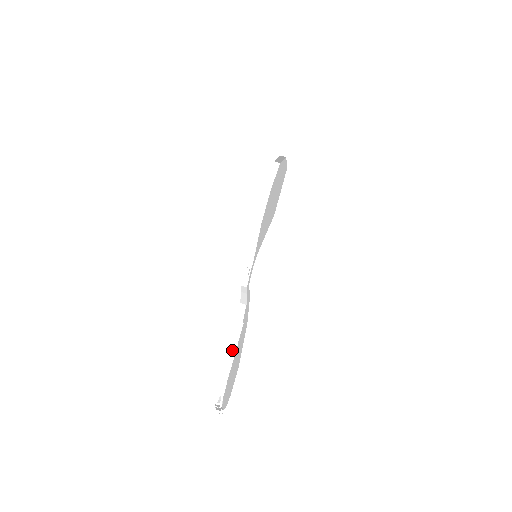
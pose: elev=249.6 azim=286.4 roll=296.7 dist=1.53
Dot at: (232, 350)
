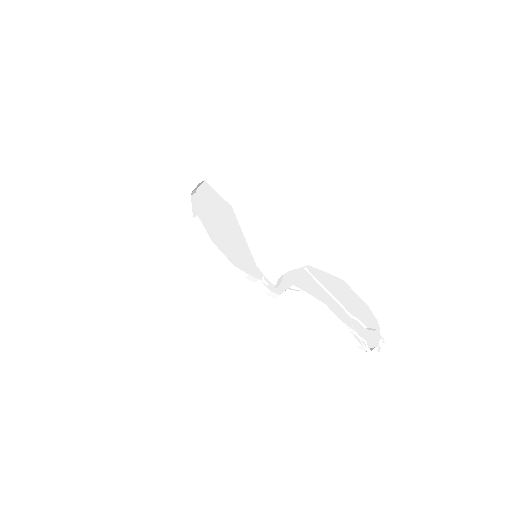
Dot at: (326, 311)
